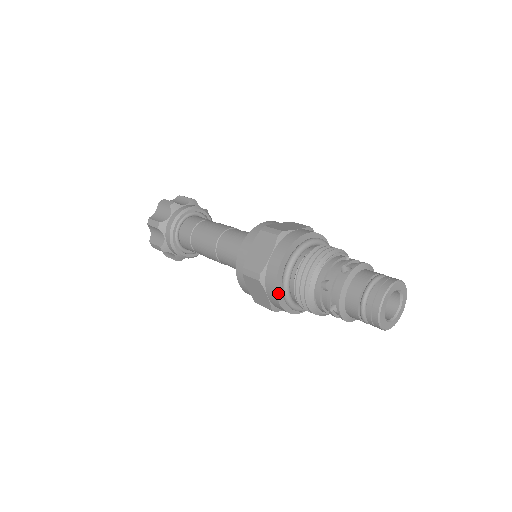
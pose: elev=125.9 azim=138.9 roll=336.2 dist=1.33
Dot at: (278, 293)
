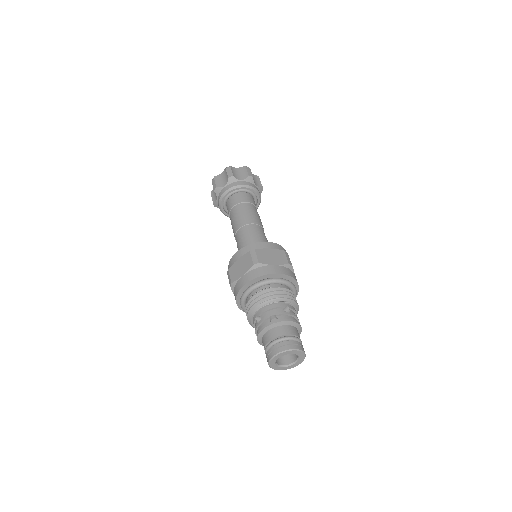
Dot at: (238, 301)
